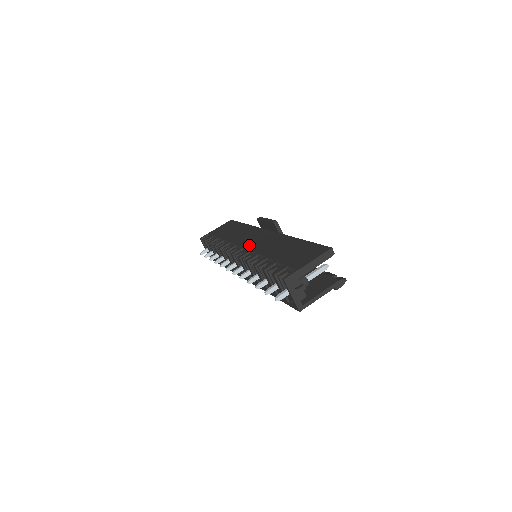
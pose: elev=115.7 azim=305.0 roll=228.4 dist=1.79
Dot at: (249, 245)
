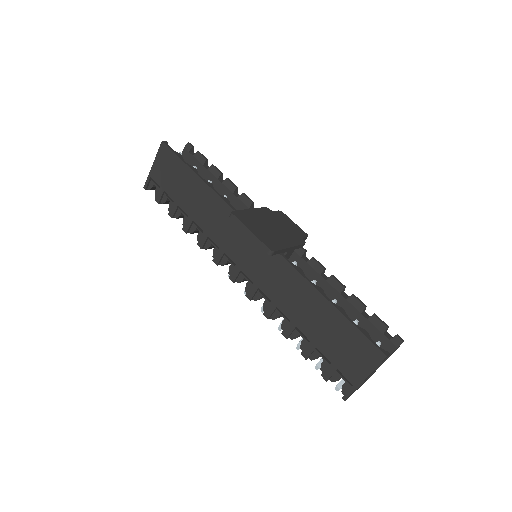
Dot at: (247, 269)
